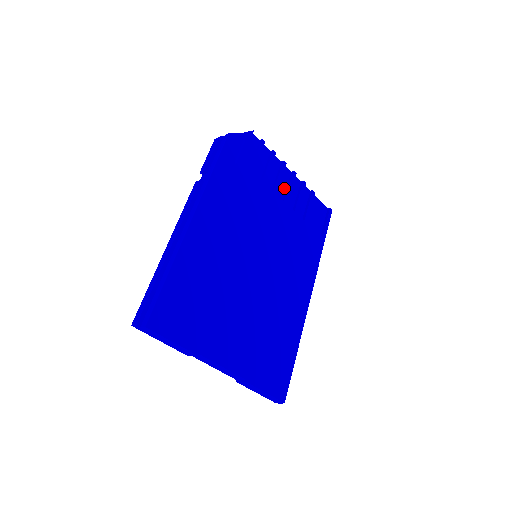
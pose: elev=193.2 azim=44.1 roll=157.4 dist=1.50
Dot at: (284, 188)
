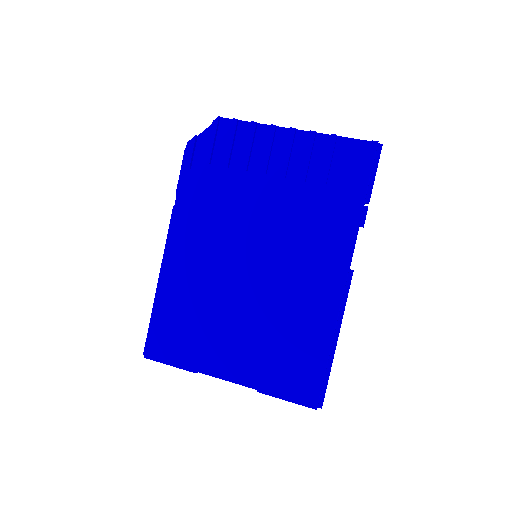
Dot at: (282, 157)
